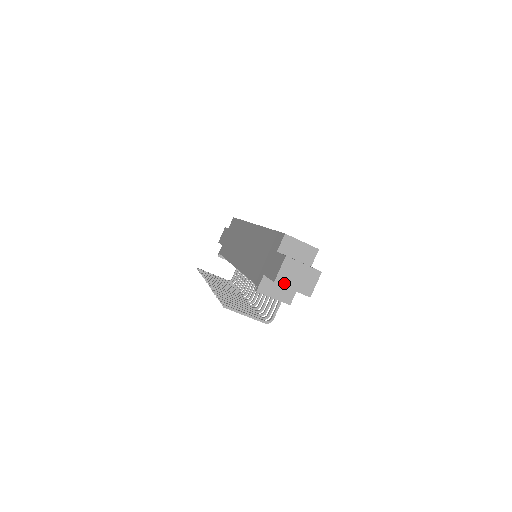
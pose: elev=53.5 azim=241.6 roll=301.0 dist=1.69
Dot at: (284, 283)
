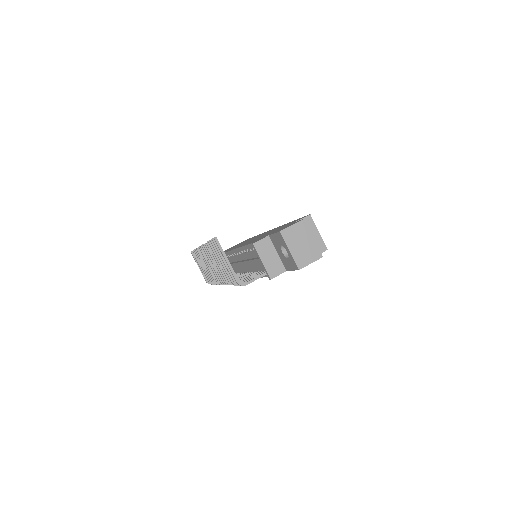
Dot at: (287, 239)
